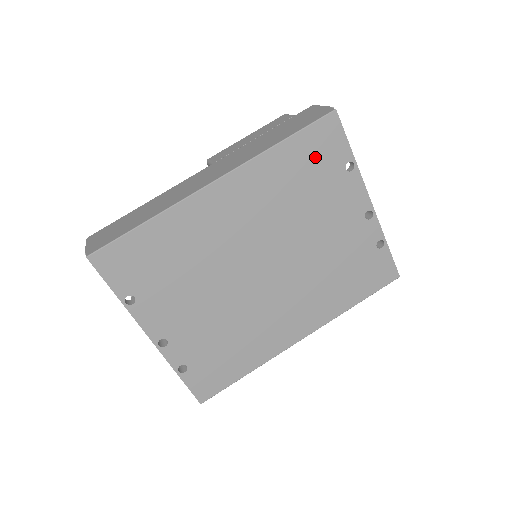
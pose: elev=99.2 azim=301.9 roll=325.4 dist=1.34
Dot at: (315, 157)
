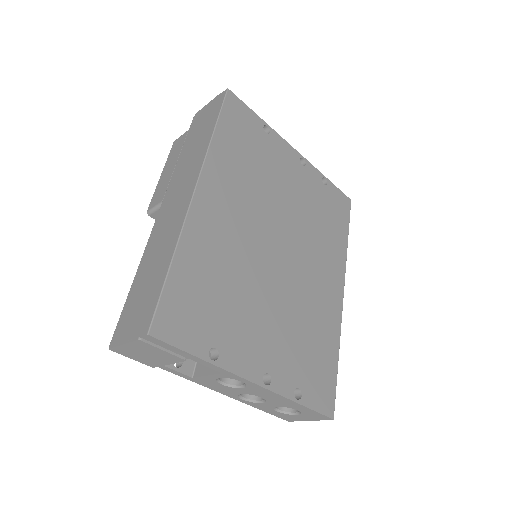
Dot at: (242, 132)
